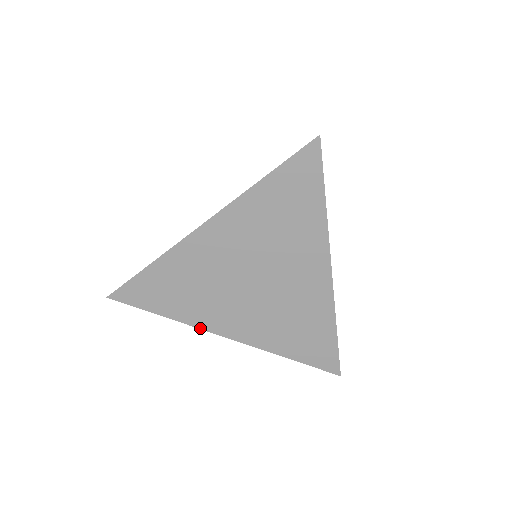
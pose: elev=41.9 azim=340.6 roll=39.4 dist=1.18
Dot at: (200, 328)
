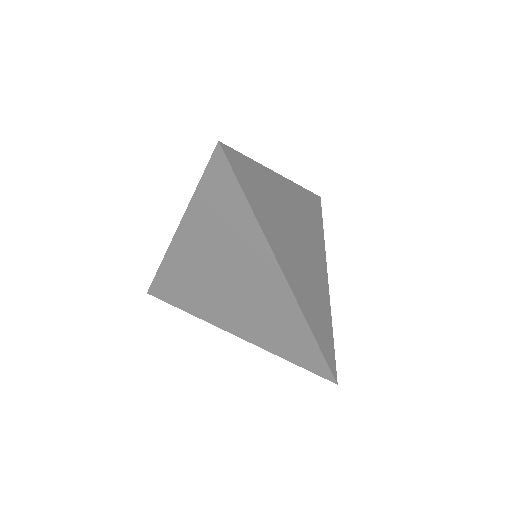
Dot at: (209, 322)
